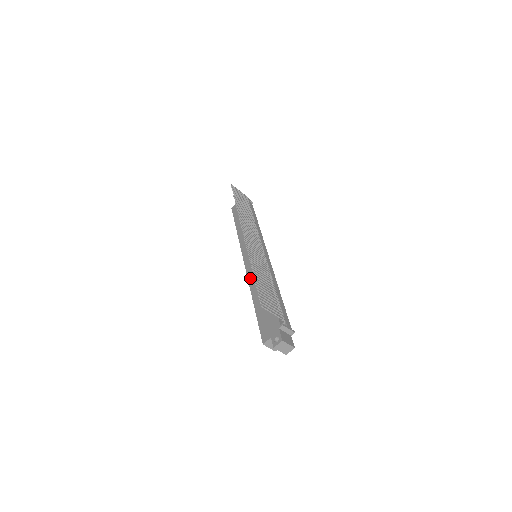
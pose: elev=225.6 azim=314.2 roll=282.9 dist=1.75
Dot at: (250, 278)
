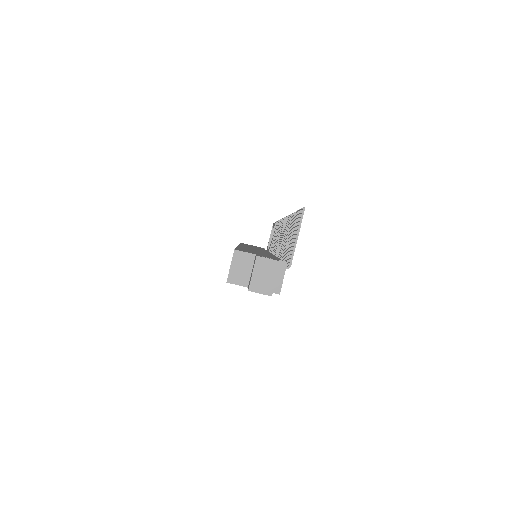
Dot at: occluded
